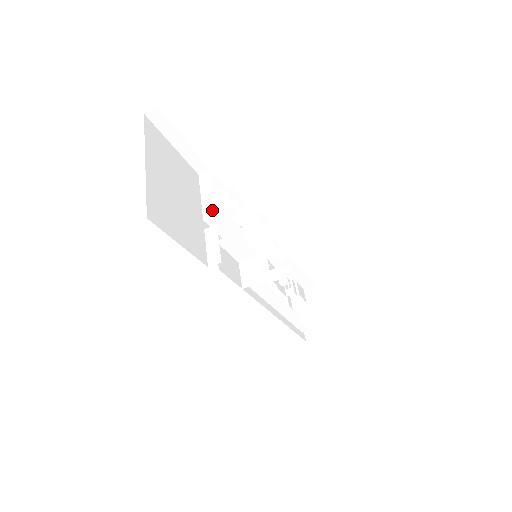
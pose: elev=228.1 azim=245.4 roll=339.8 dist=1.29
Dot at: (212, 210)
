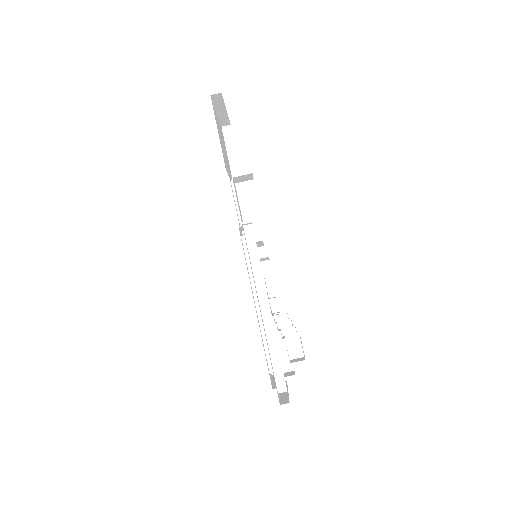
Dot at: occluded
